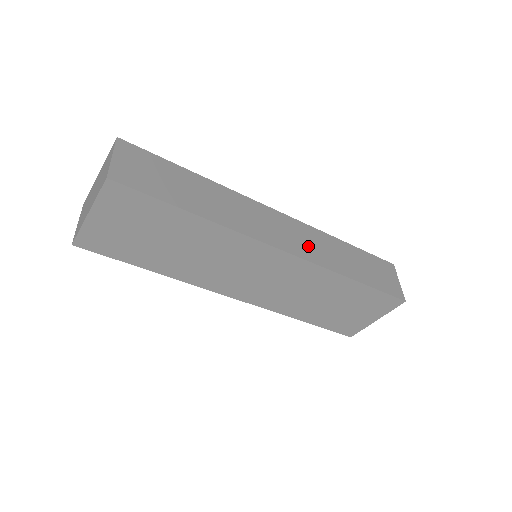
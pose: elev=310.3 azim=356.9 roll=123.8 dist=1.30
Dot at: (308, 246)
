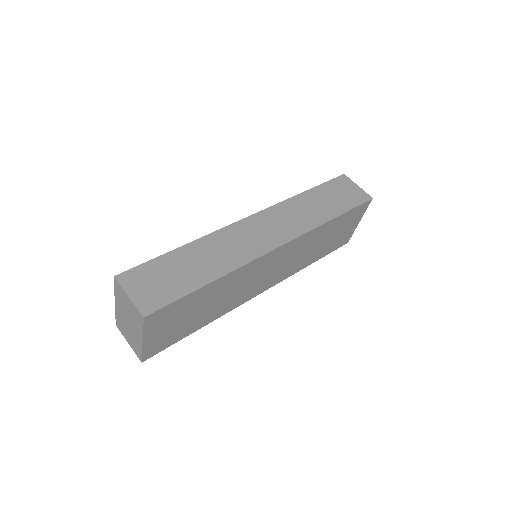
Dot at: (288, 224)
